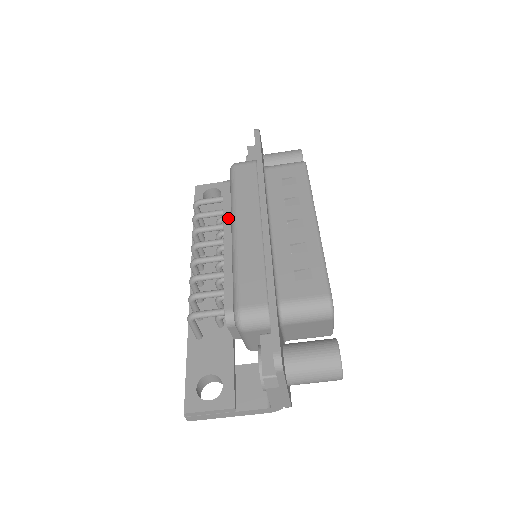
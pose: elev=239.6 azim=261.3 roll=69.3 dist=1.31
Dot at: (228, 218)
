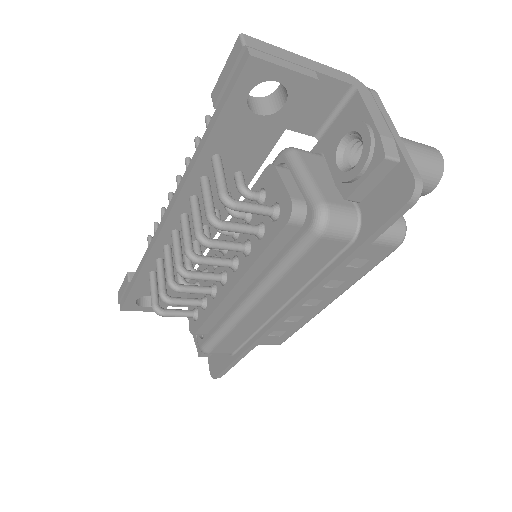
Dot at: (254, 271)
